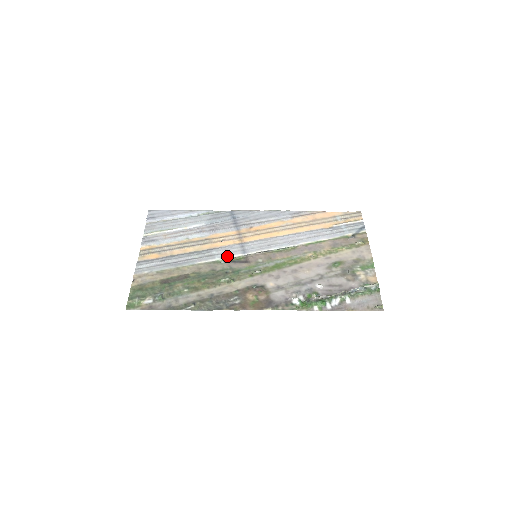
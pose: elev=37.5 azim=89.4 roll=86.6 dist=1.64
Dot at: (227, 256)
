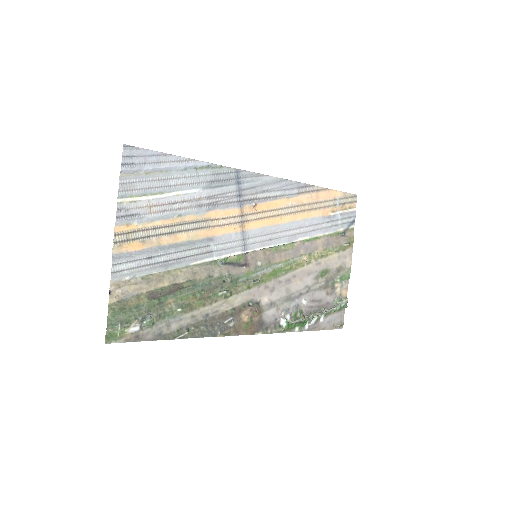
Dot at: (226, 254)
